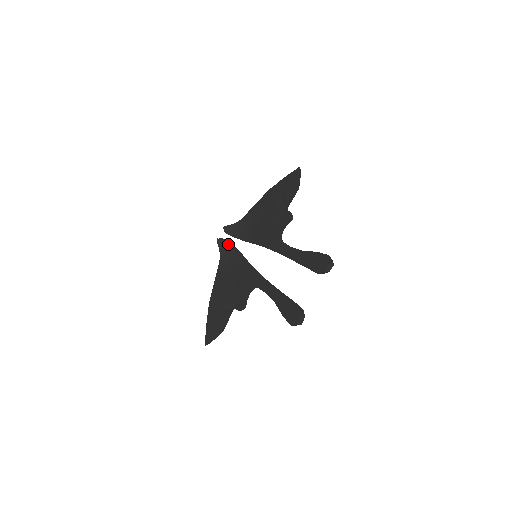
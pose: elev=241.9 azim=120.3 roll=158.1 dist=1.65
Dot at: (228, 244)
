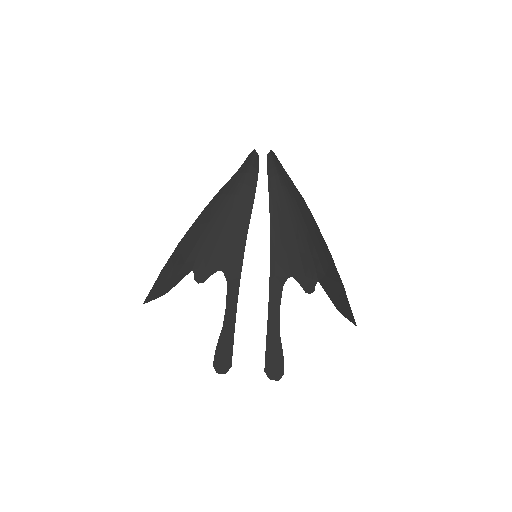
Dot at: (256, 169)
